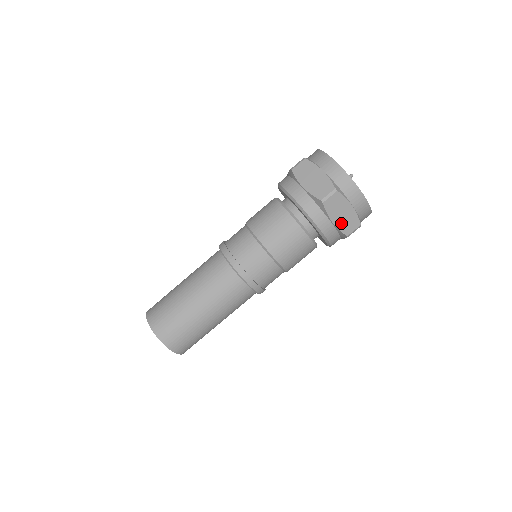
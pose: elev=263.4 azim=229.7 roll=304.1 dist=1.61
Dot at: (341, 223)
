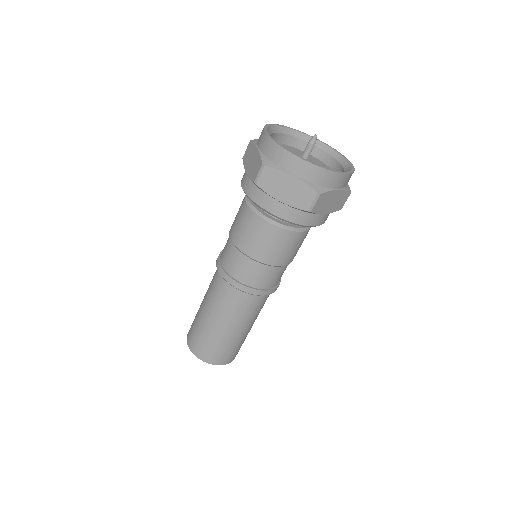
Dot at: (333, 207)
